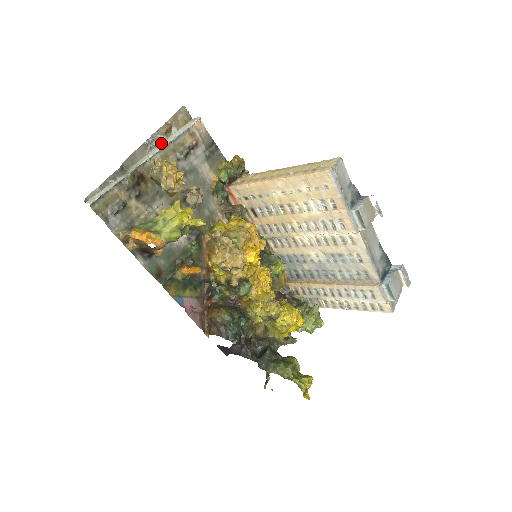
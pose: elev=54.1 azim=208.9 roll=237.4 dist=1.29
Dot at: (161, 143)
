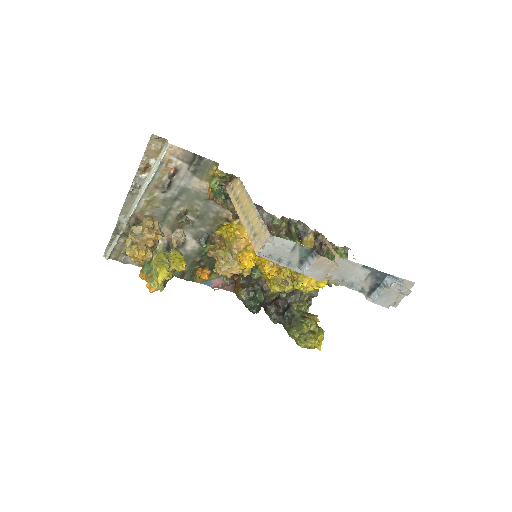
Dot at: (144, 182)
